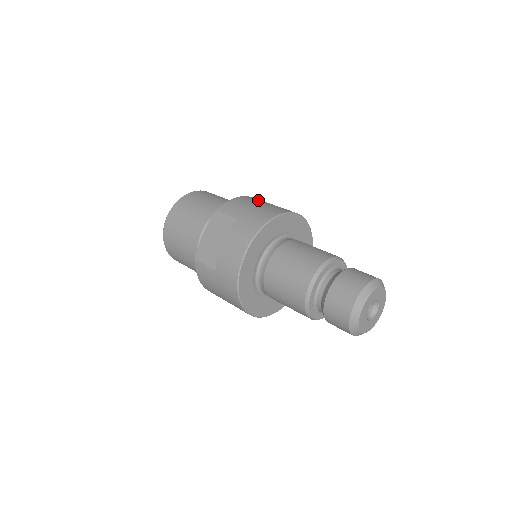
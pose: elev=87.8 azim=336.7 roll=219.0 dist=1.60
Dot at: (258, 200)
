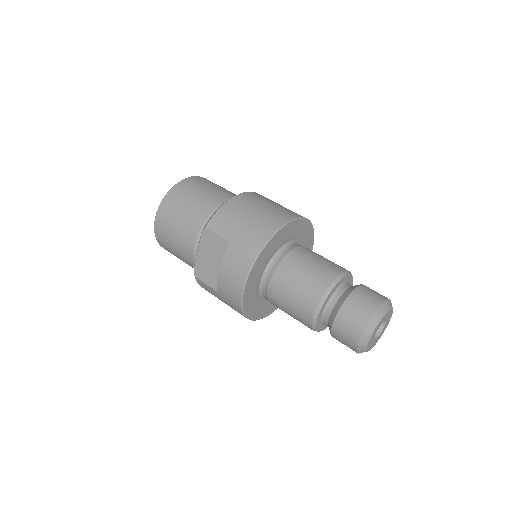
Dot at: (249, 203)
